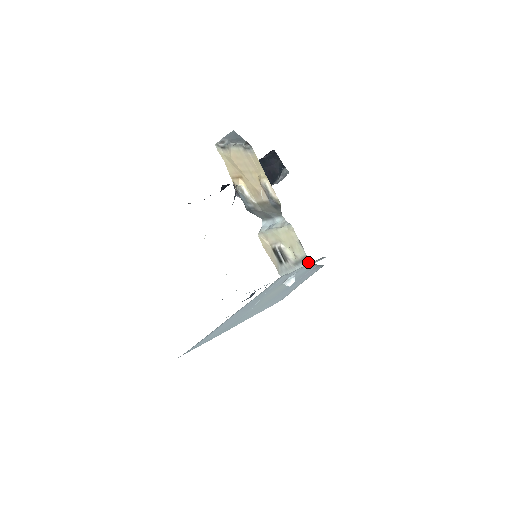
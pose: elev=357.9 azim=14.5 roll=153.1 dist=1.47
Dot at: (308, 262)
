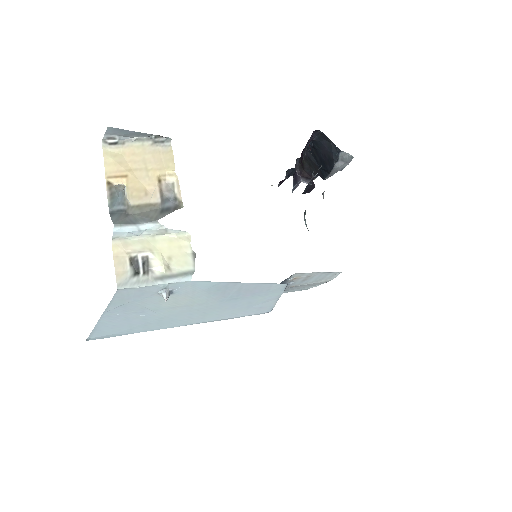
Dot at: (189, 278)
